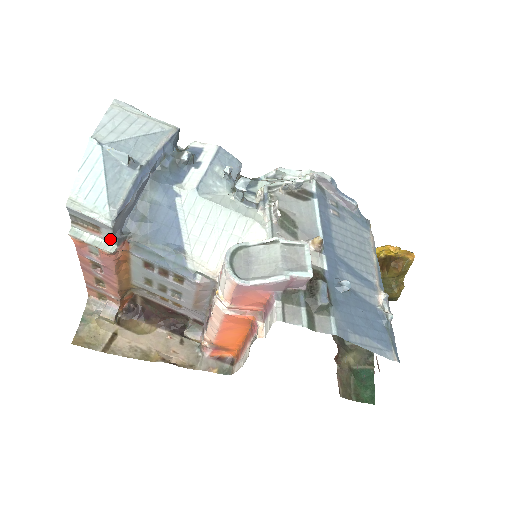
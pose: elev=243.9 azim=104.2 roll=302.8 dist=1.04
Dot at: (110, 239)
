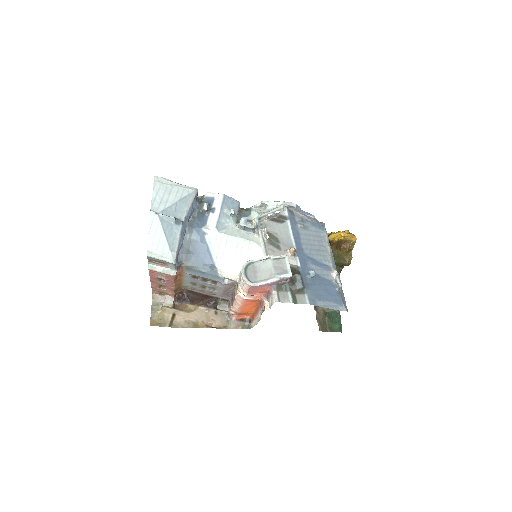
Dot at: (172, 268)
